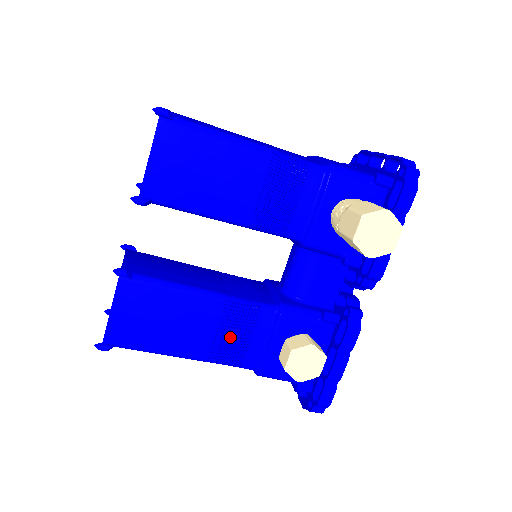
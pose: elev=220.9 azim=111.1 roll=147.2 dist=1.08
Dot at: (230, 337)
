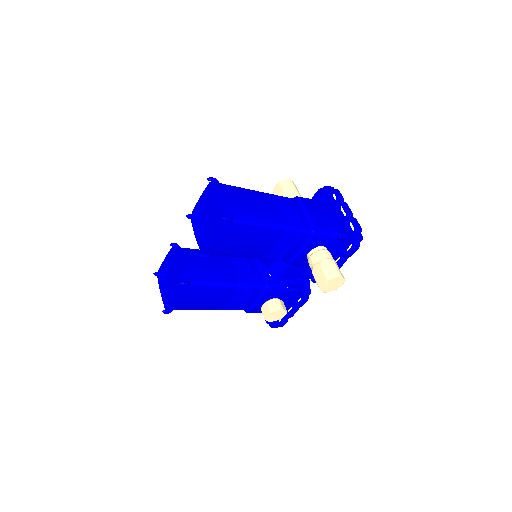
Dot at: (236, 301)
